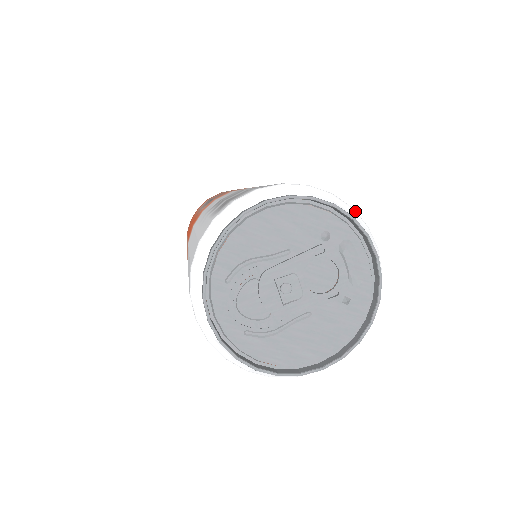
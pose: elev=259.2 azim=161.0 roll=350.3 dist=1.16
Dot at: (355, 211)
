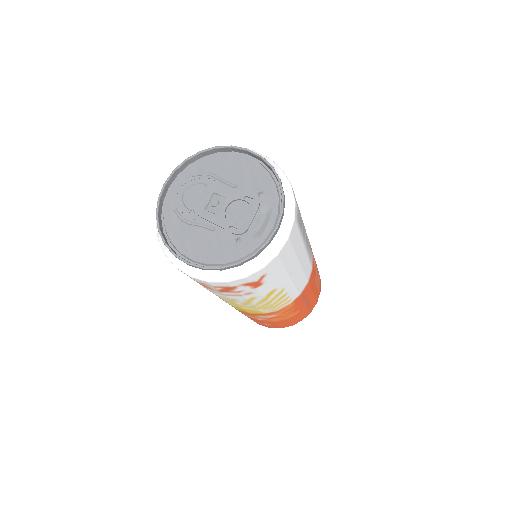
Dot at: (295, 203)
